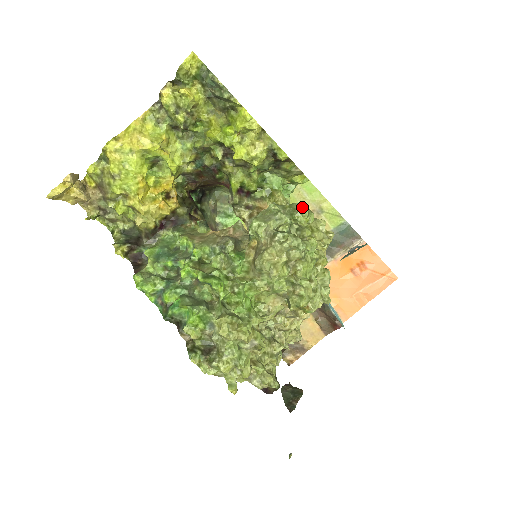
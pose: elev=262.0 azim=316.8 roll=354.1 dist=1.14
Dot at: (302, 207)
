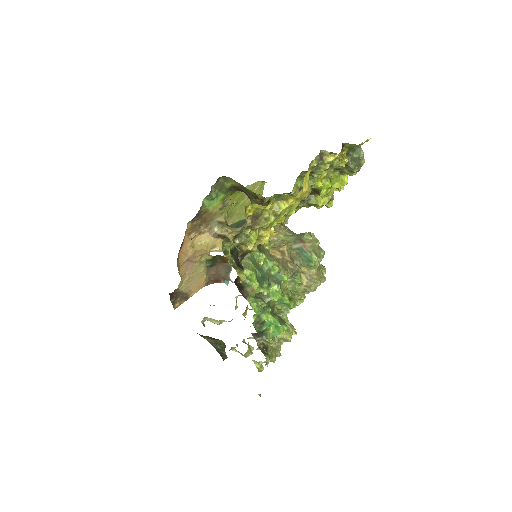
Dot at: (316, 238)
